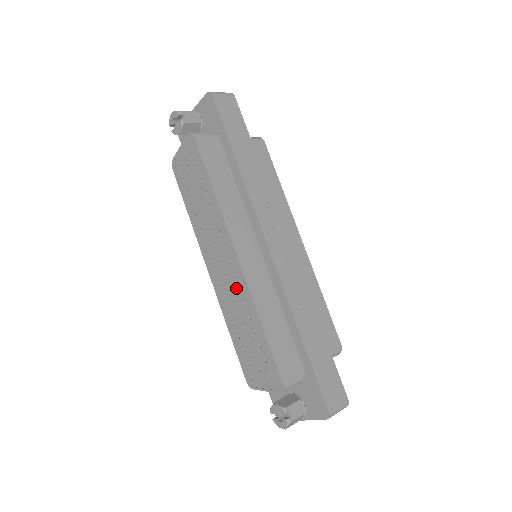
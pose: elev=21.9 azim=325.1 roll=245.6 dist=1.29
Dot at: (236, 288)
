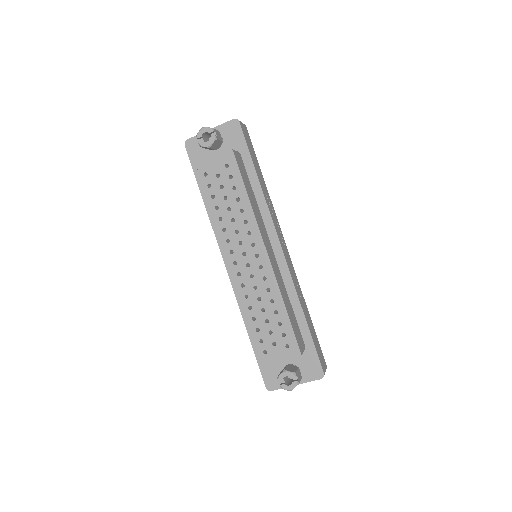
Dot at: (260, 278)
